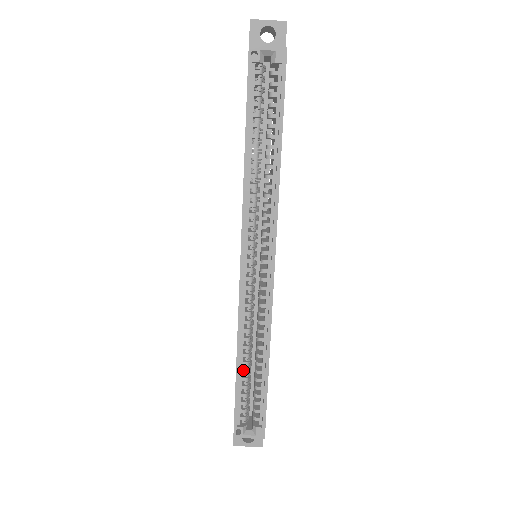
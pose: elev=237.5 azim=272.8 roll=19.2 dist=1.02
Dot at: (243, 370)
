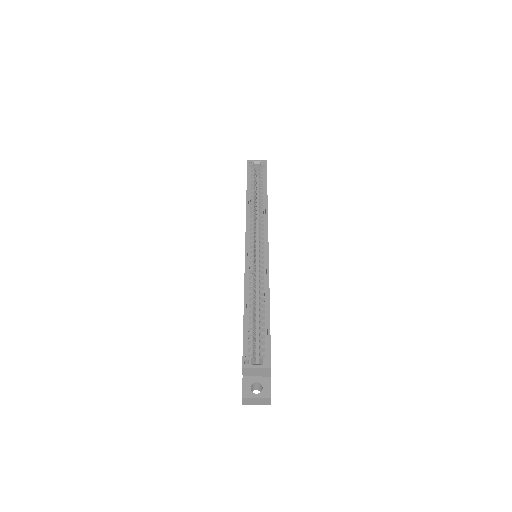
Dot at: occluded
